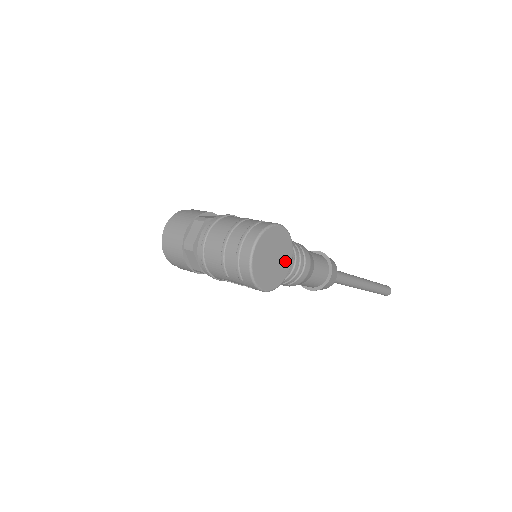
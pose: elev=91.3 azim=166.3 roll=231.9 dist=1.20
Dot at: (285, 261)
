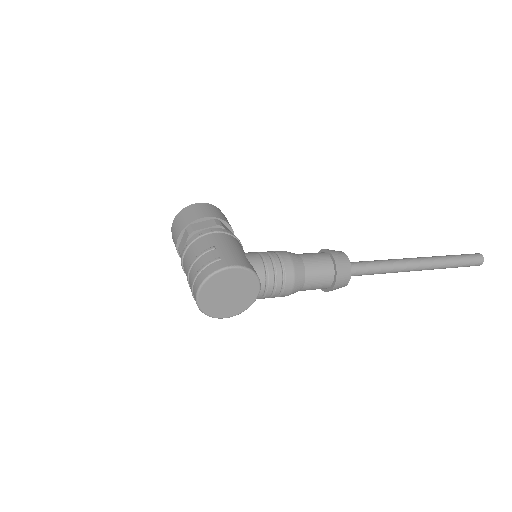
Dot at: (249, 292)
